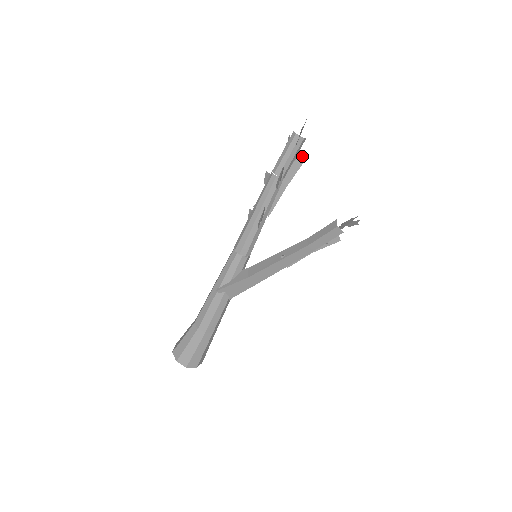
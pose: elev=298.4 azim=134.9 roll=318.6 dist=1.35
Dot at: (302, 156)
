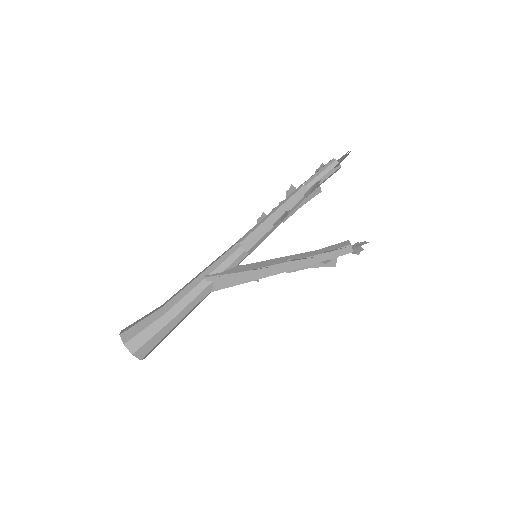
Dot at: (319, 188)
